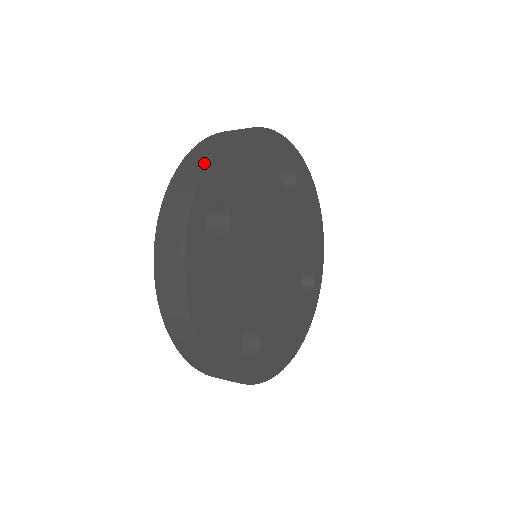
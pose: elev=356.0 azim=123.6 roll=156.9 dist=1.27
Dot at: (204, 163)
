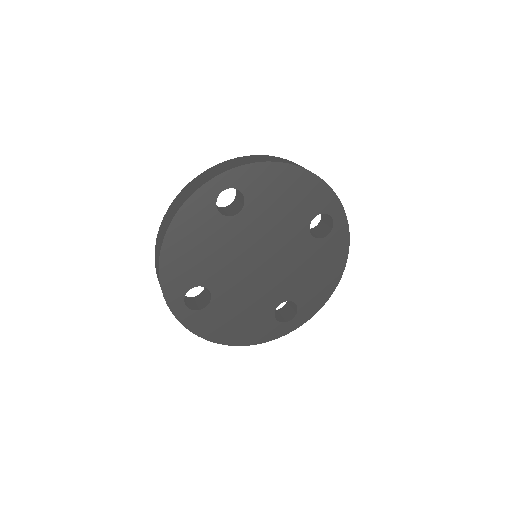
Dot at: (247, 162)
